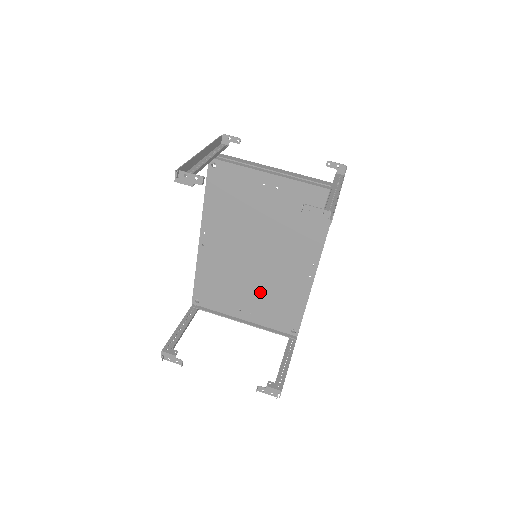
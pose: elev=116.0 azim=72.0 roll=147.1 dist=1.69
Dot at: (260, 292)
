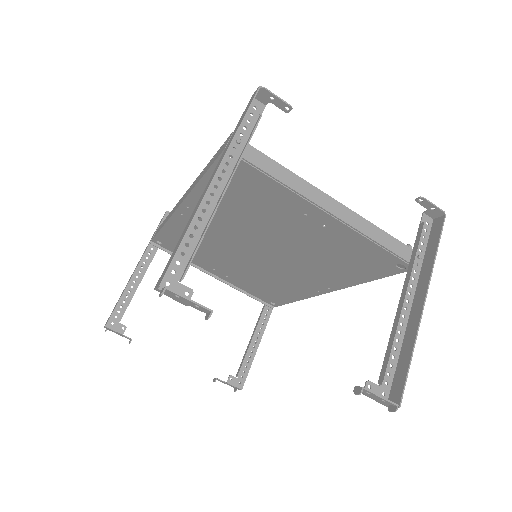
Dot at: (247, 272)
